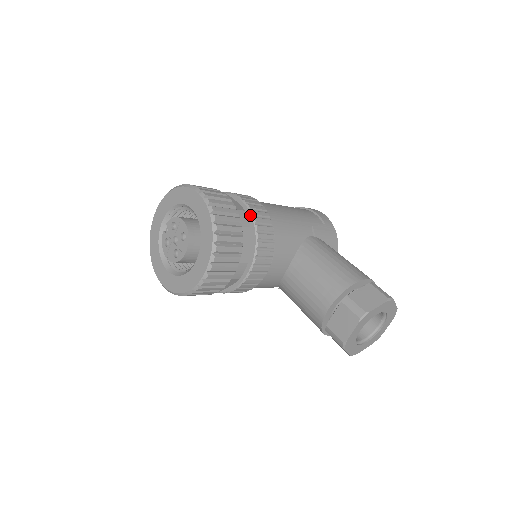
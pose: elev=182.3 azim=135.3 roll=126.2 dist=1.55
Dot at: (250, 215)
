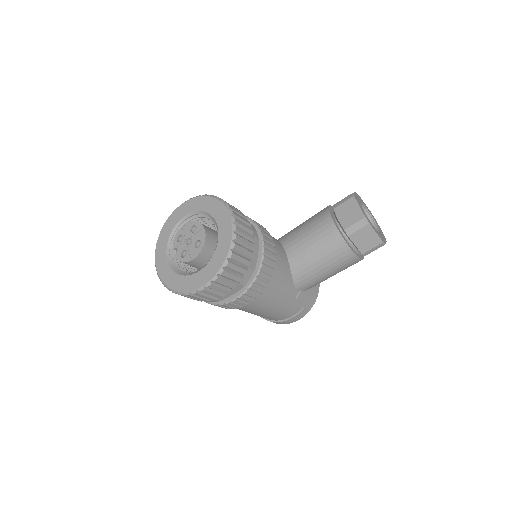
Dot at: occluded
